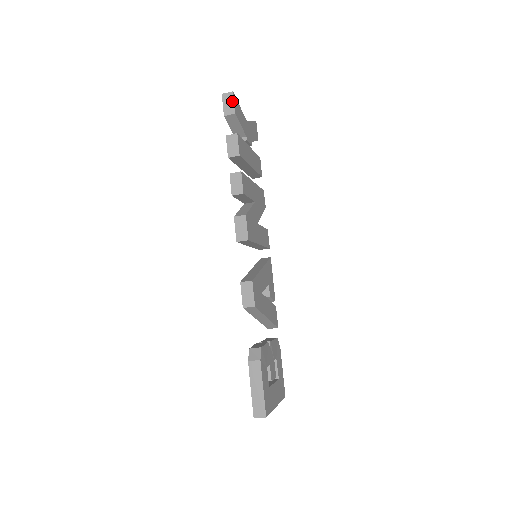
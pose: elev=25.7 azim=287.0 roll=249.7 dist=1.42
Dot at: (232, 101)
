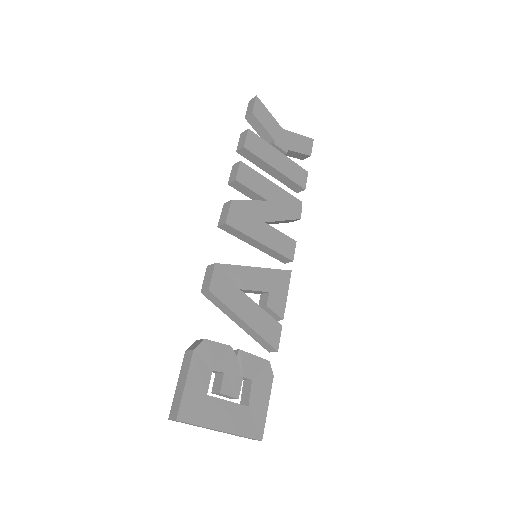
Dot at: (253, 103)
